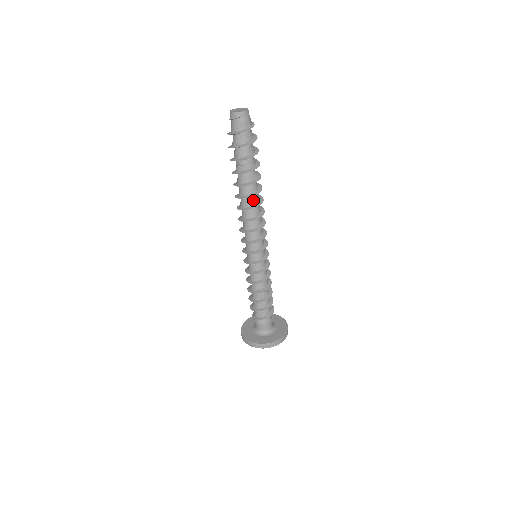
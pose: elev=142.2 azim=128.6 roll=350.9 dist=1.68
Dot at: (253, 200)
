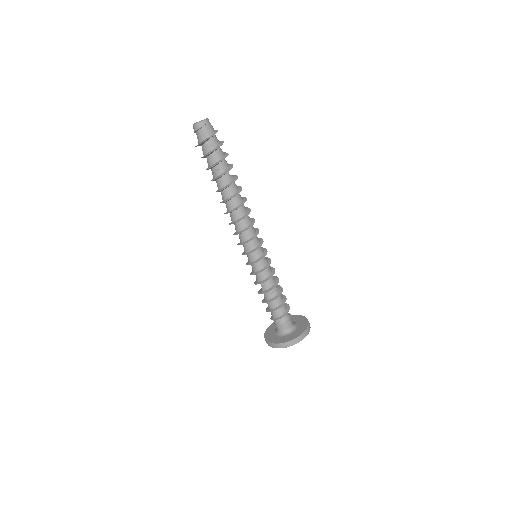
Dot at: (238, 199)
